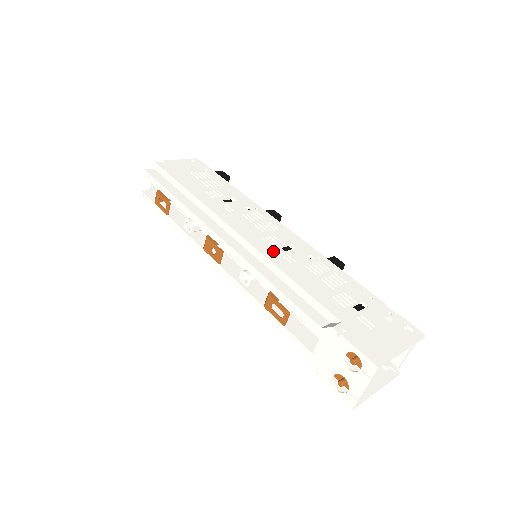
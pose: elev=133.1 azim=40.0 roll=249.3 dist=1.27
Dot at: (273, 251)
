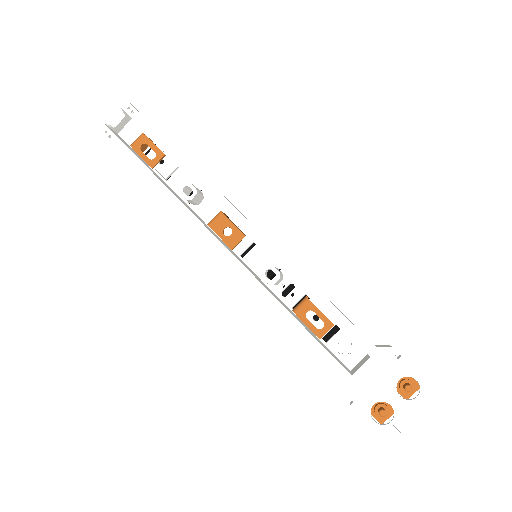
Dot at: occluded
